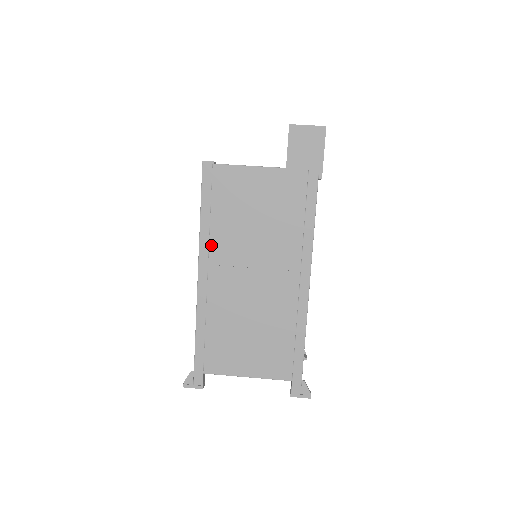
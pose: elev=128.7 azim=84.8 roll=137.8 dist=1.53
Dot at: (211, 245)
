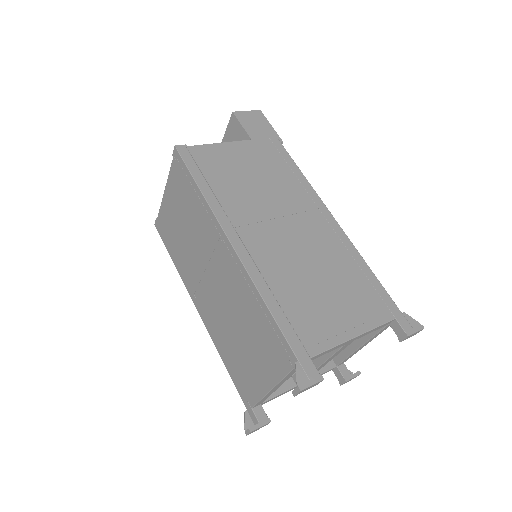
Dot at: (227, 212)
